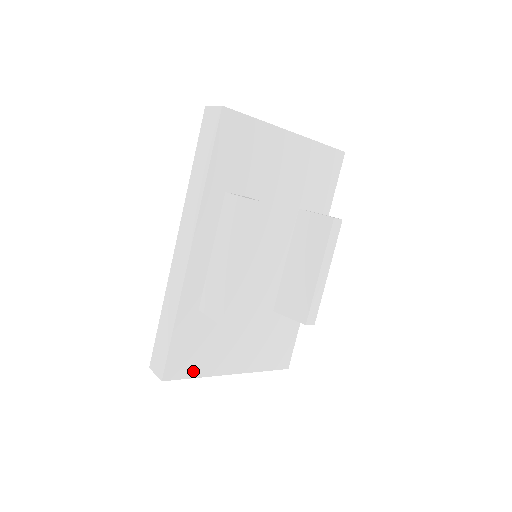
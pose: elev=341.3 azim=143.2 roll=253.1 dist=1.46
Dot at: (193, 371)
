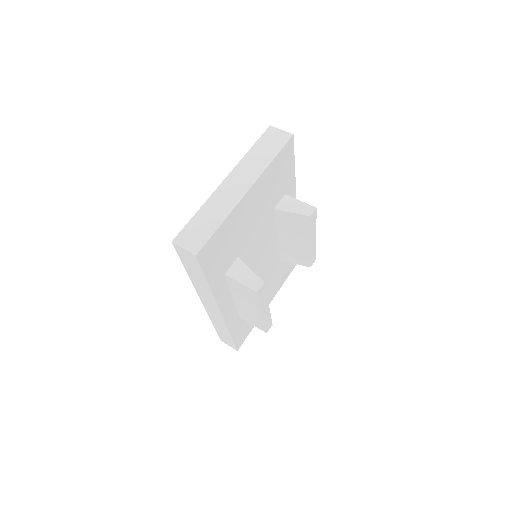
Dot at: (250, 330)
